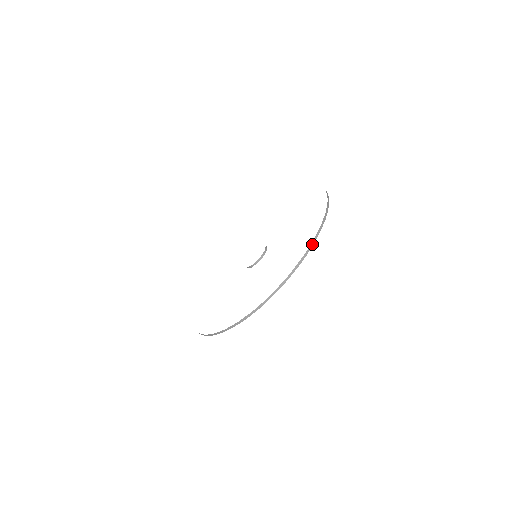
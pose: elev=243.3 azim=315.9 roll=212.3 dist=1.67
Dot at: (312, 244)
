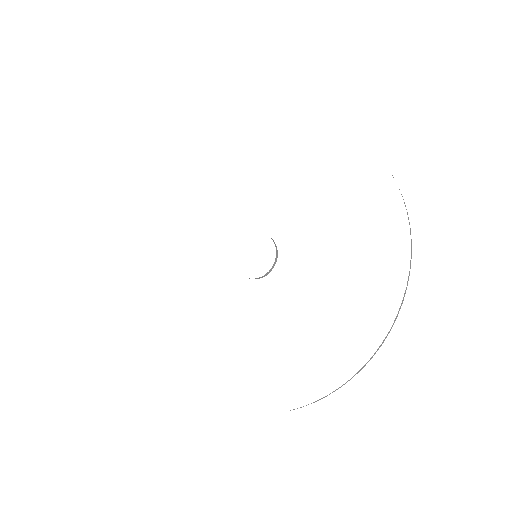
Dot at: (409, 223)
